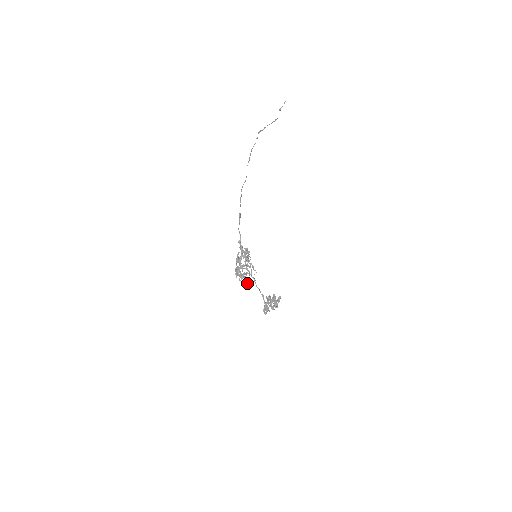
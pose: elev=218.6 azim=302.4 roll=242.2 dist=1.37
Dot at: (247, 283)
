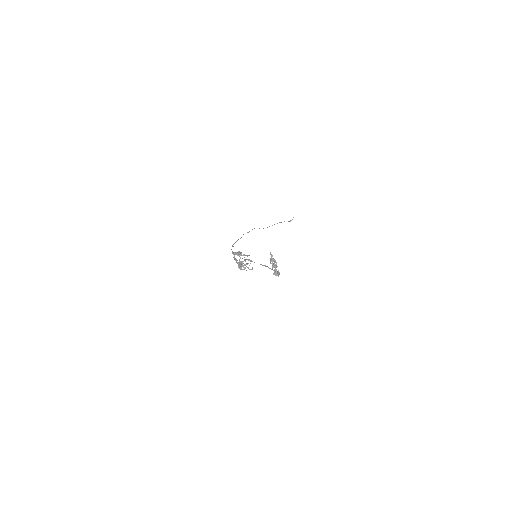
Dot at: (252, 269)
